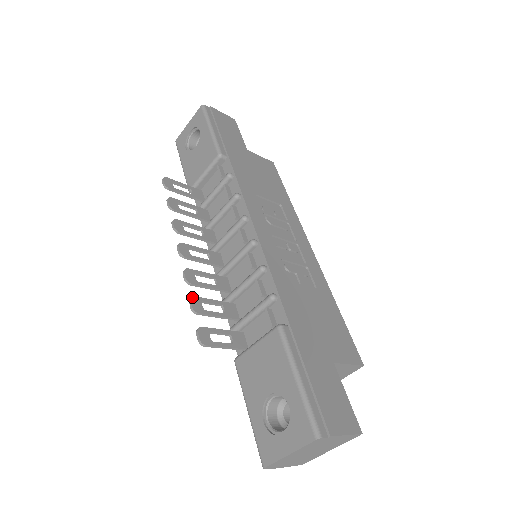
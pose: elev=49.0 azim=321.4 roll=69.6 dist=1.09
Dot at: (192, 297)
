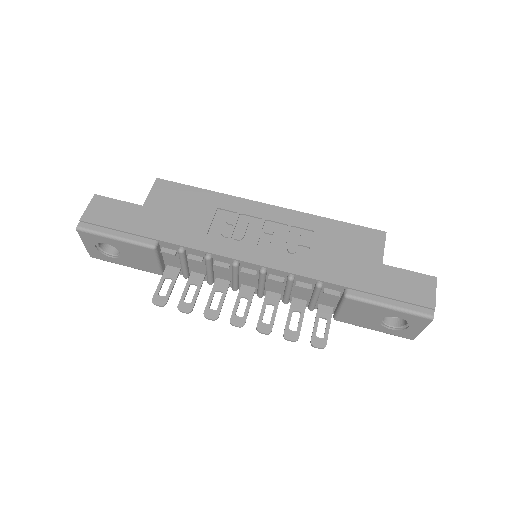
Dot at: (284, 337)
